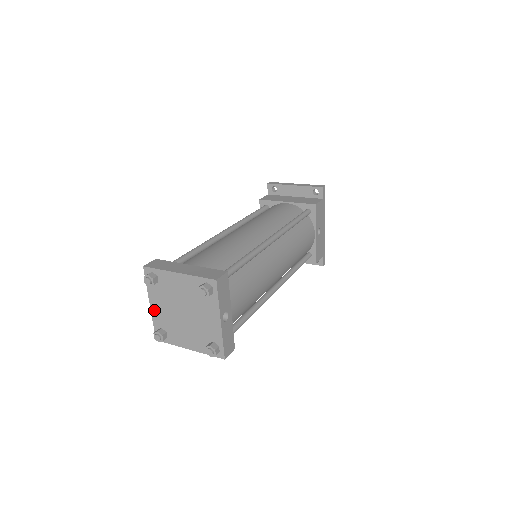
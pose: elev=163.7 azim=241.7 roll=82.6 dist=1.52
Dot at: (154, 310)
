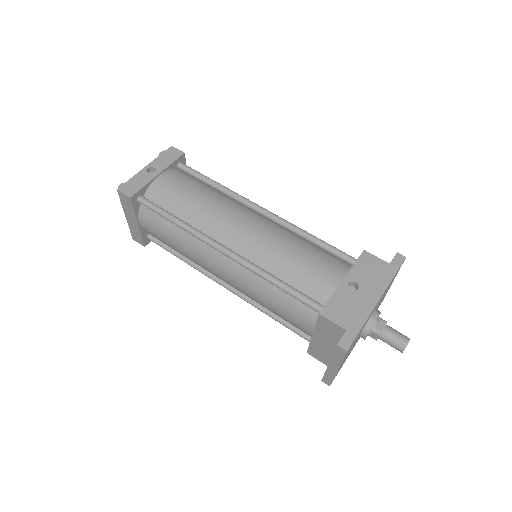
Dot at: occluded
